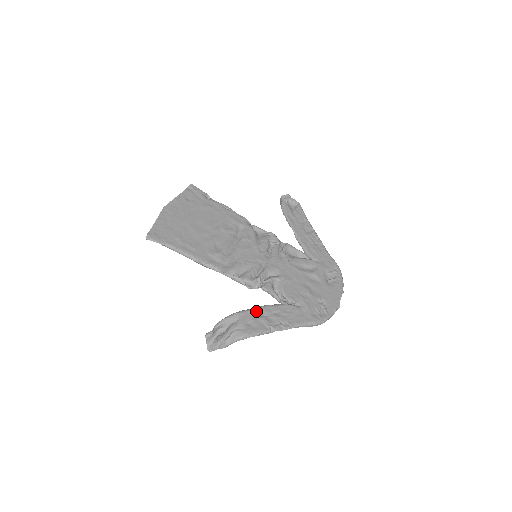
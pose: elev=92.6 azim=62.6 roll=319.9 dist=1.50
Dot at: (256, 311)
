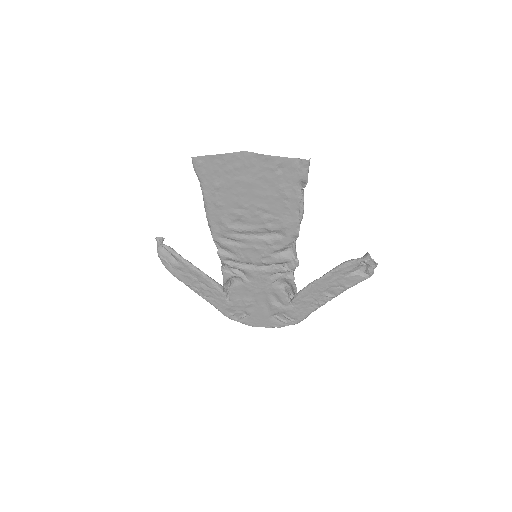
Dot at: (195, 273)
